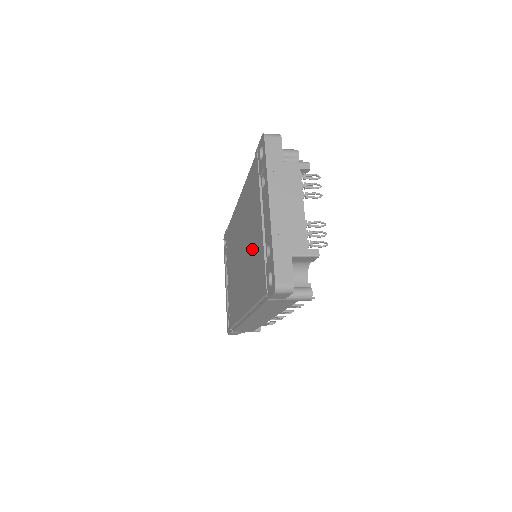
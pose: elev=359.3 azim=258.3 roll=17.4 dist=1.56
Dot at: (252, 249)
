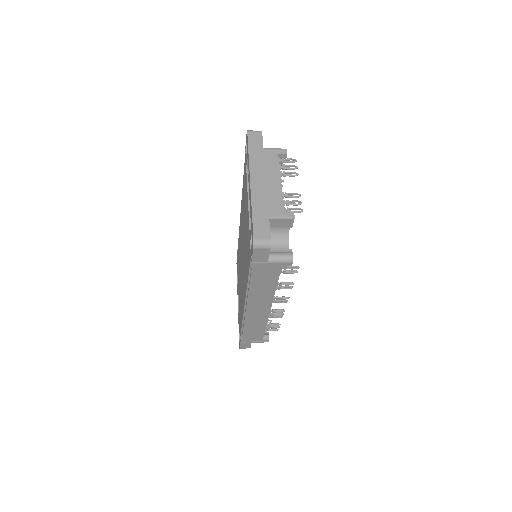
Dot at: (245, 236)
